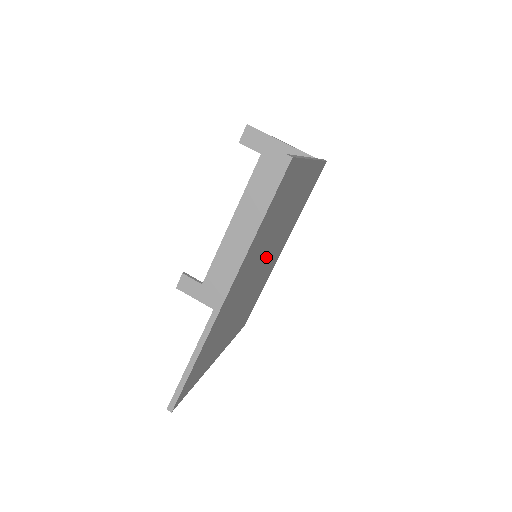
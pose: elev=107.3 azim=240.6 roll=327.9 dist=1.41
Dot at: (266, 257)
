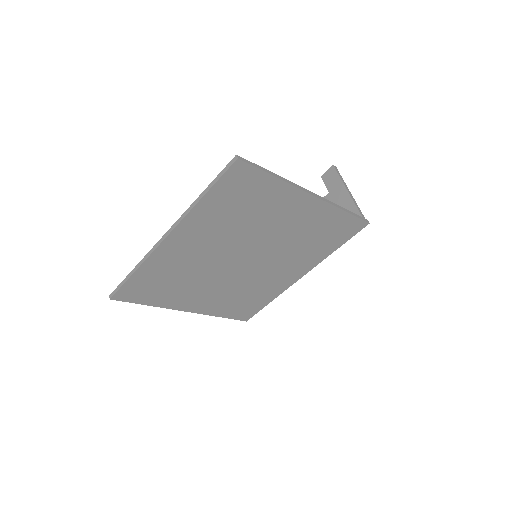
Dot at: (251, 255)
